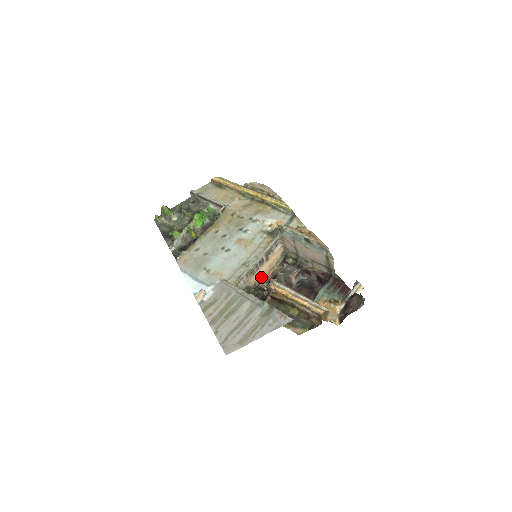
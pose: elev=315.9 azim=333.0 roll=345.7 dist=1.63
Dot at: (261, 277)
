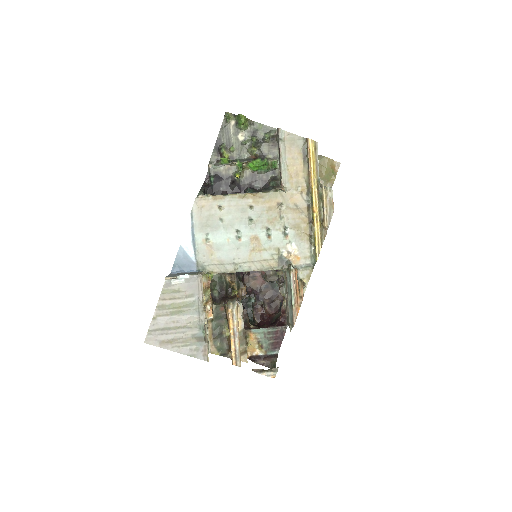
Dot at: occluded
